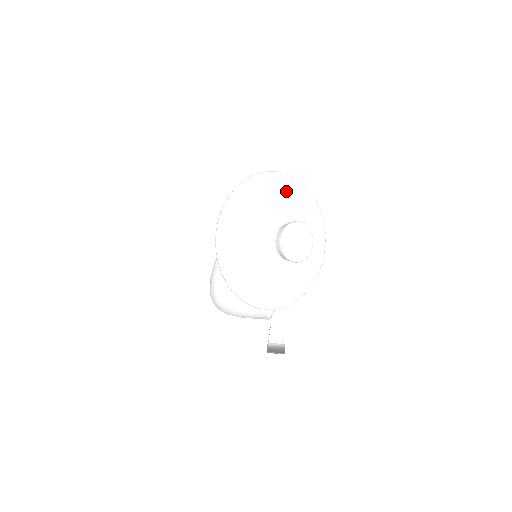
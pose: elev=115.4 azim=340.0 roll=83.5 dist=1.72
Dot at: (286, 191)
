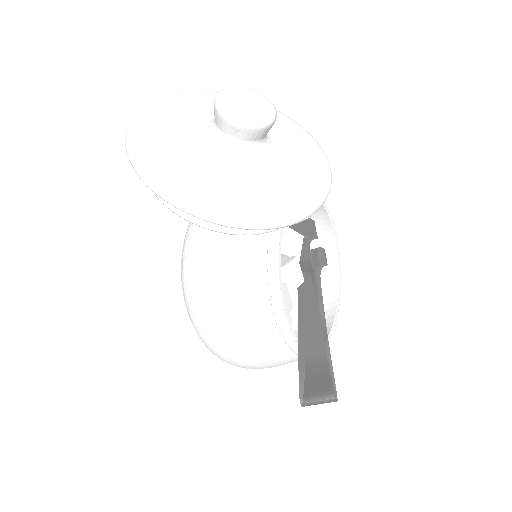
Dot at: occluded
